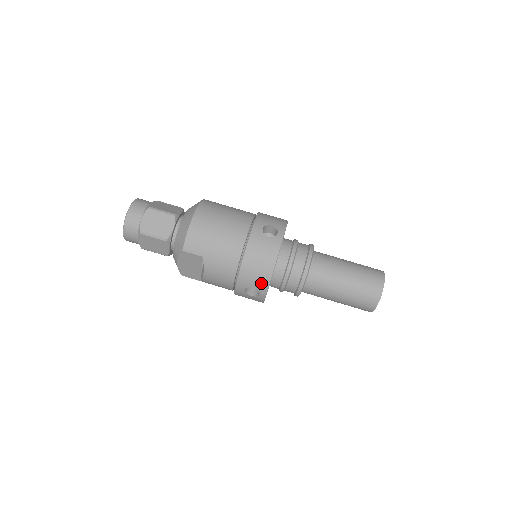
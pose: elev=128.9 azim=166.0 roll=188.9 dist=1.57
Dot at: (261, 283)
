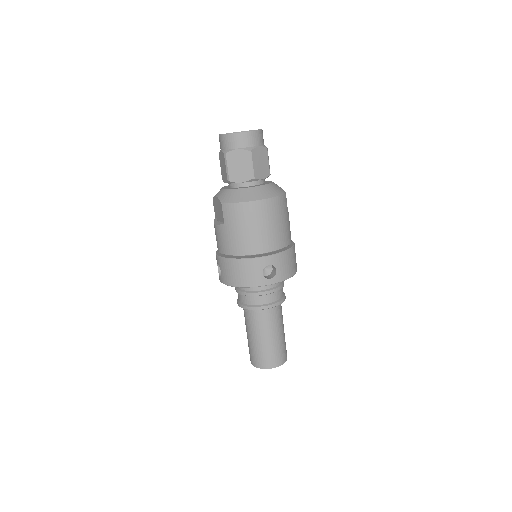
Dot at: (225, 278)
